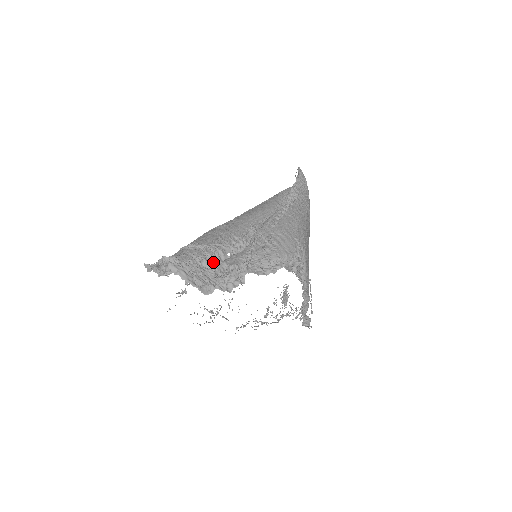
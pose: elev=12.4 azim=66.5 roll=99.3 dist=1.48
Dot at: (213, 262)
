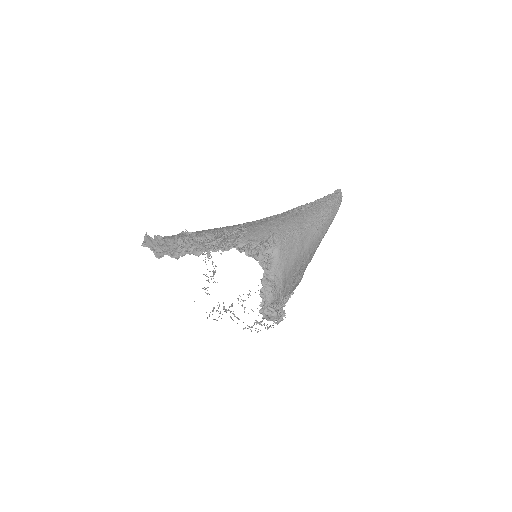
Dot at: occluded
